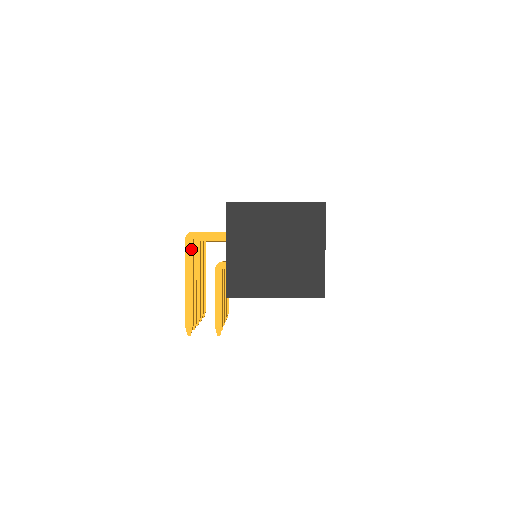
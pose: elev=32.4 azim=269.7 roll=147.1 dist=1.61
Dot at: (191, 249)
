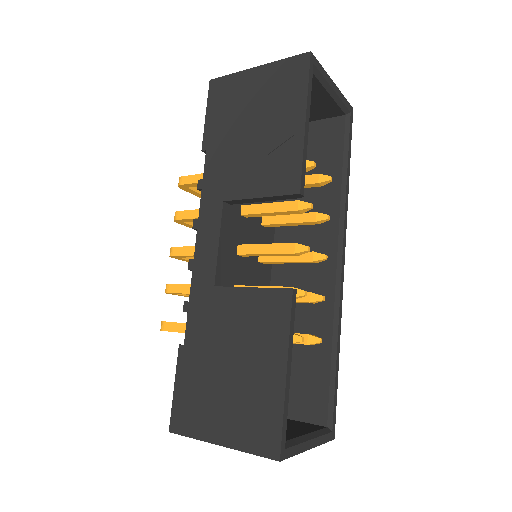
Dot at: occluded
